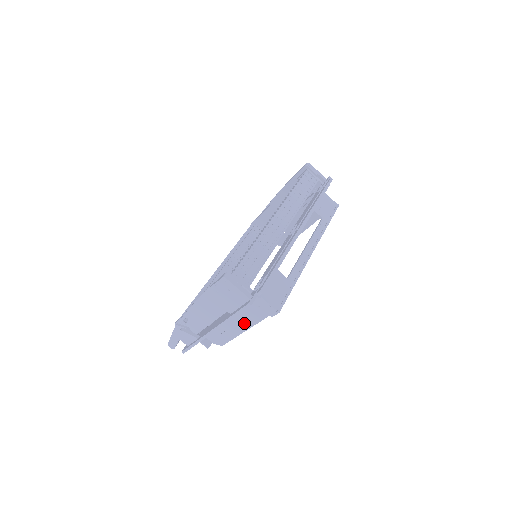
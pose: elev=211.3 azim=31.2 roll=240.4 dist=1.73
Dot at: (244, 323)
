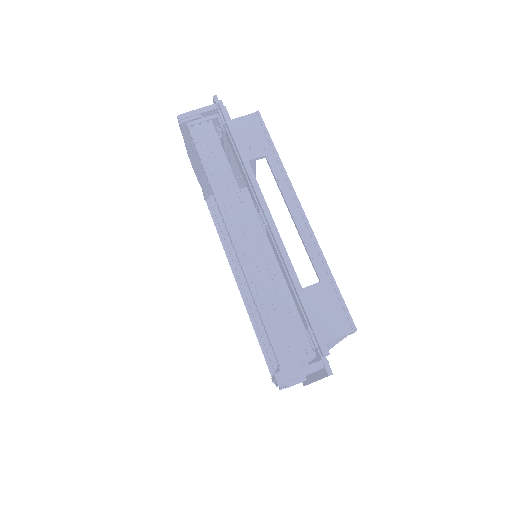
Dot at: (330, 345)
